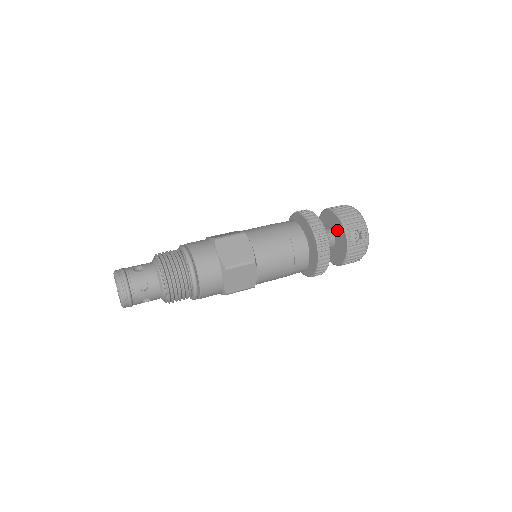
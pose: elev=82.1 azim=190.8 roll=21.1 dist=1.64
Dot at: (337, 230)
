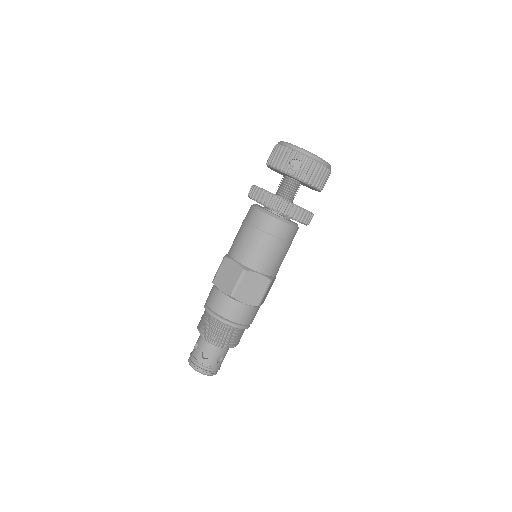
Dot at: (284, 174)
